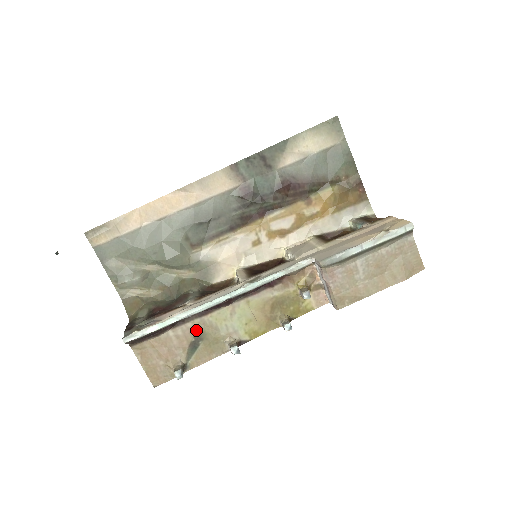
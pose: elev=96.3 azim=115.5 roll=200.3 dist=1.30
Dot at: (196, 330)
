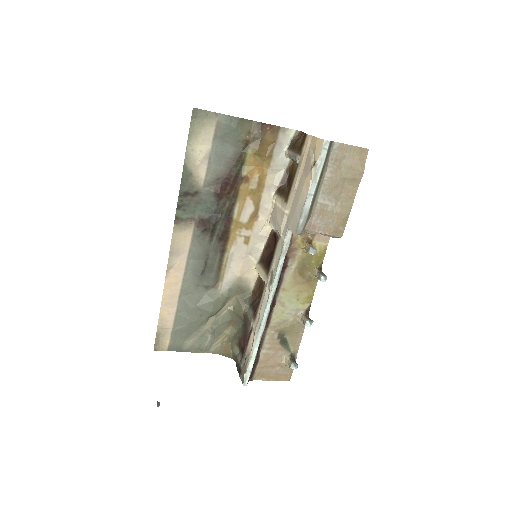
Dot at: (274, 335)
